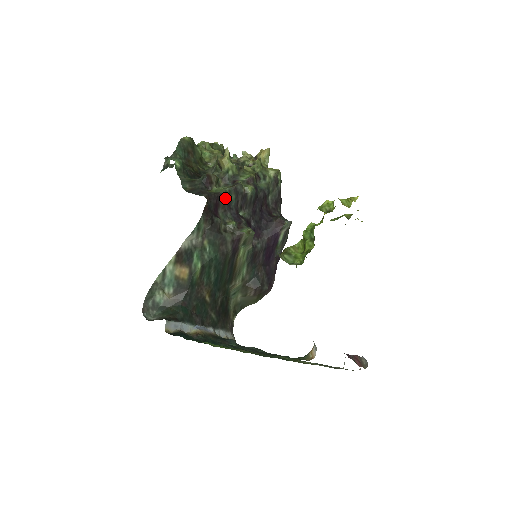
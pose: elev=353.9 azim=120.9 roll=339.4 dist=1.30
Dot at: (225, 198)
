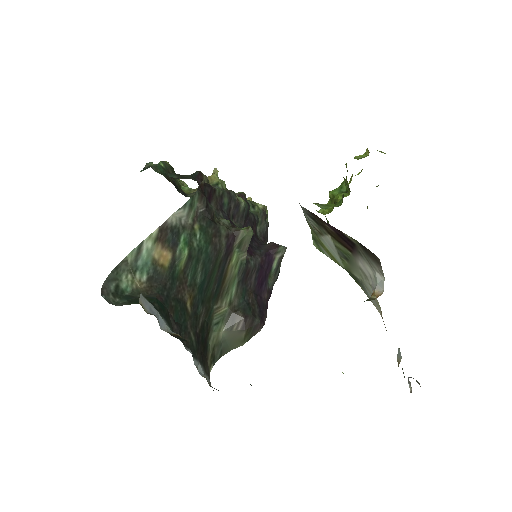
Dot at: (218, 197)
